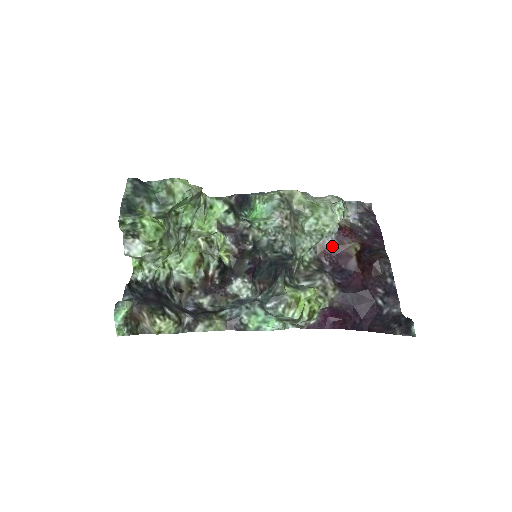
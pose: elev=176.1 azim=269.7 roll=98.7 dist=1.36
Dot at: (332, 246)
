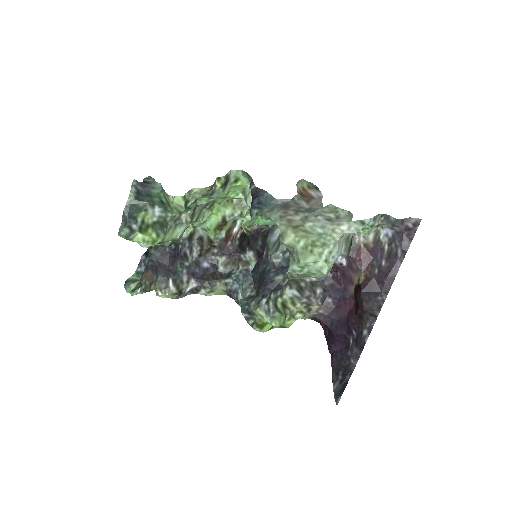
Dot at: (340, 264)
